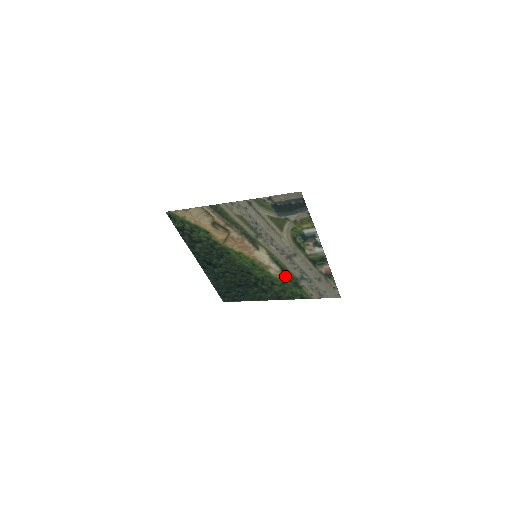
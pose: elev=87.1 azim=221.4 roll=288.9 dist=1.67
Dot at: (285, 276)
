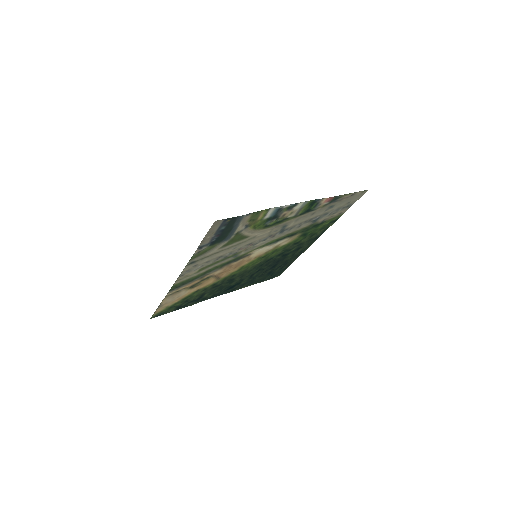
Dot at: (299, 234)
